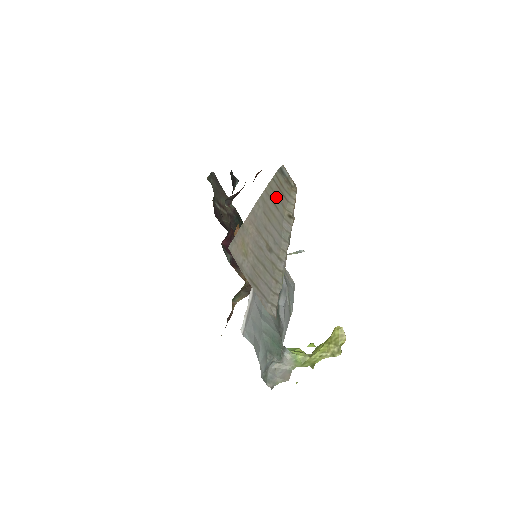
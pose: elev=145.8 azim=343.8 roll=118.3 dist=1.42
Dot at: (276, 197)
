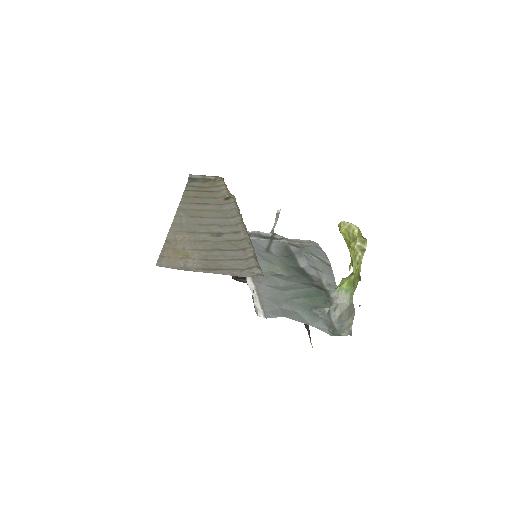
Dot at: (199, 198)
